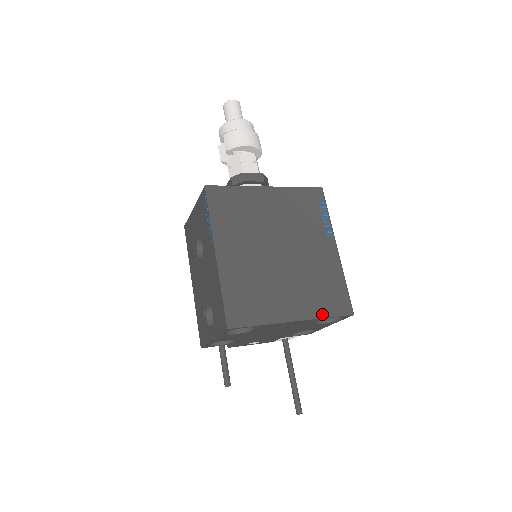
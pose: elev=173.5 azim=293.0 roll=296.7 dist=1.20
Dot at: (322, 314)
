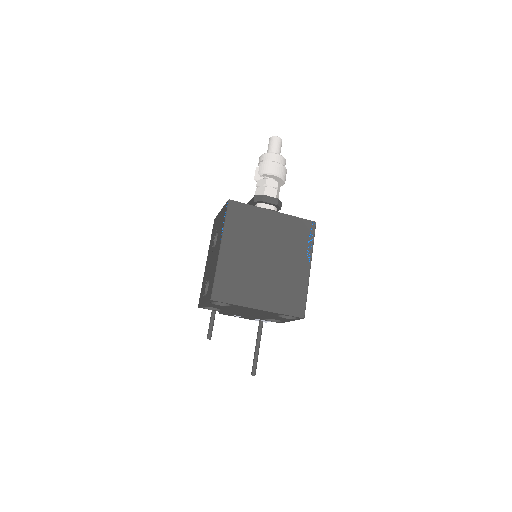
Dot at: (280, 311)
